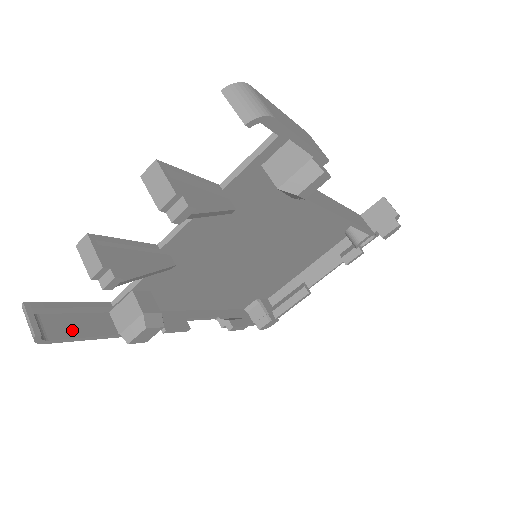
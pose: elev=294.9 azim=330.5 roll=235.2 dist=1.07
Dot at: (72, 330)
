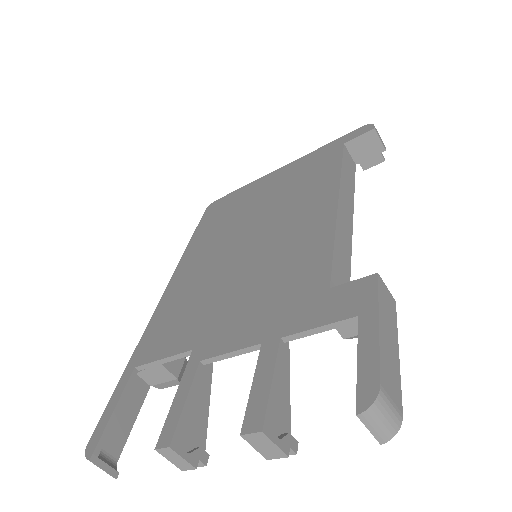
Dot at: (124, 428)
